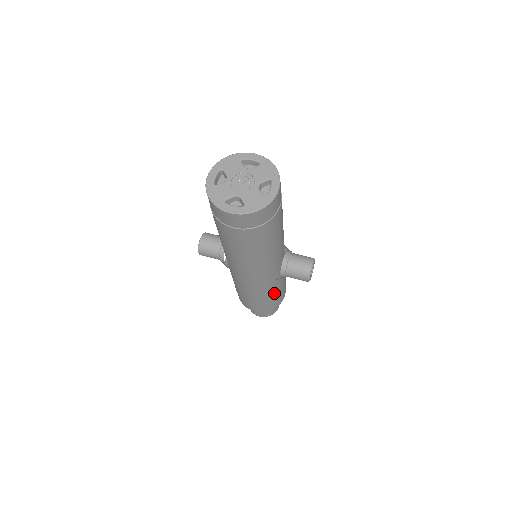
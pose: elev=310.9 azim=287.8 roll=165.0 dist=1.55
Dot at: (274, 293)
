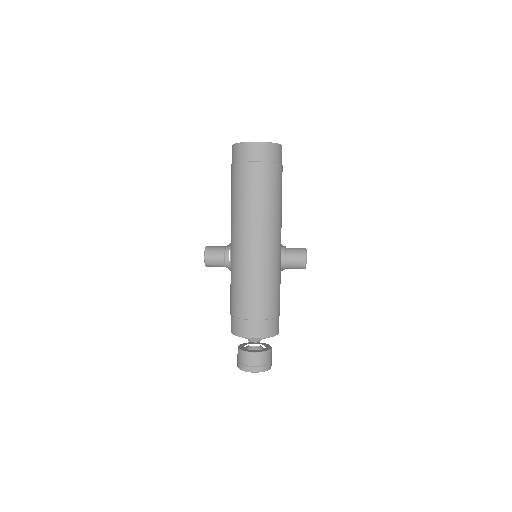
Dot at: (273, 296)
